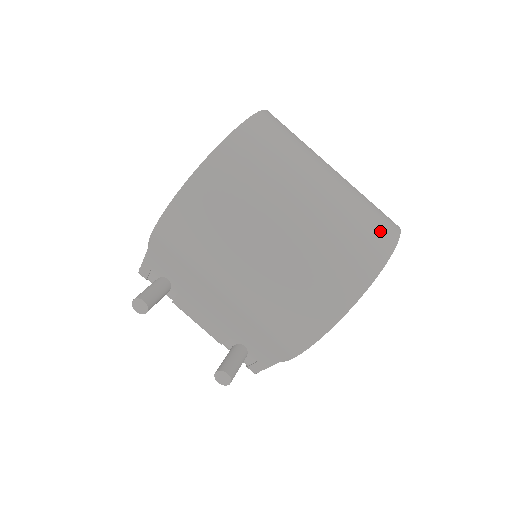
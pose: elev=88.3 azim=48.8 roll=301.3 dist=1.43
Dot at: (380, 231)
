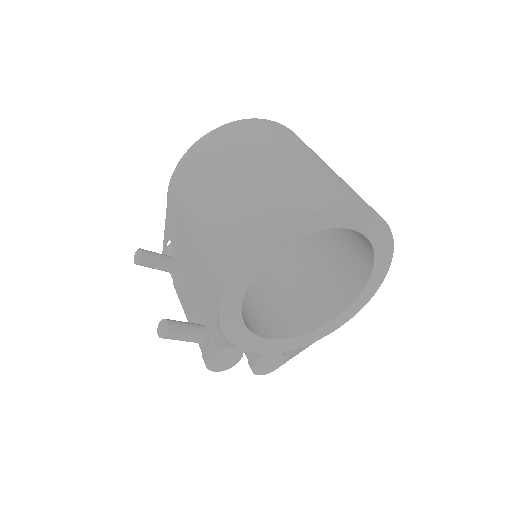
Dot at: (345, 195)
